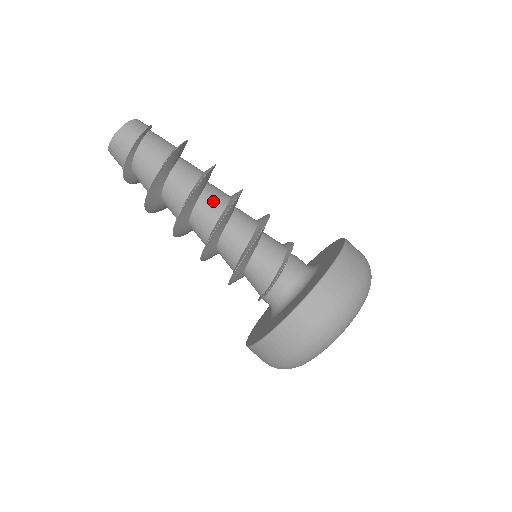
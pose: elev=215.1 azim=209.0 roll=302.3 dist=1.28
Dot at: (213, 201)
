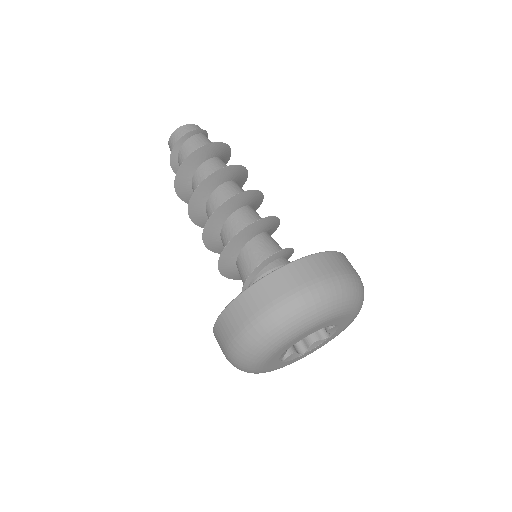
Dot at: (221, 197)
